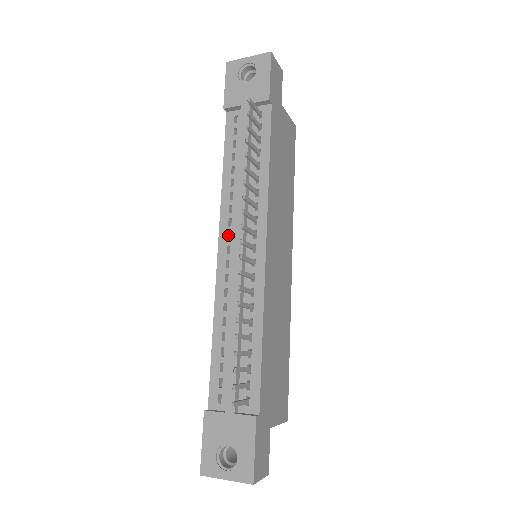
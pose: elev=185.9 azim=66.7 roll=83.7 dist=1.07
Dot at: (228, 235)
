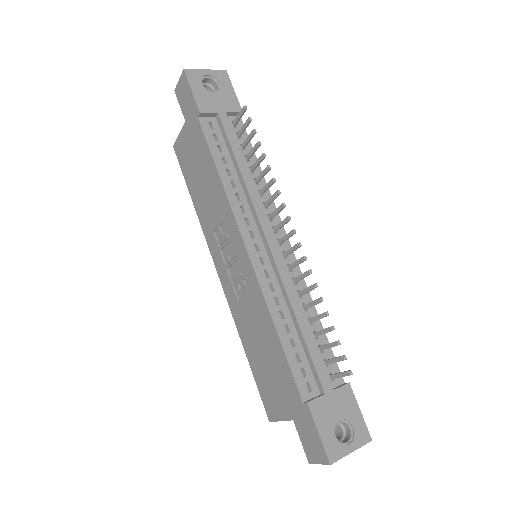
Dot at: (249, 234)
